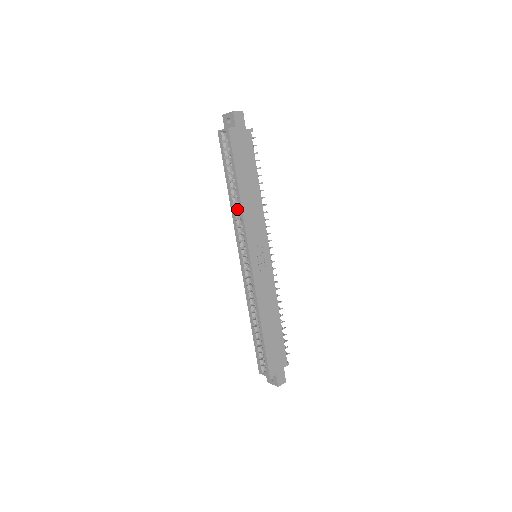
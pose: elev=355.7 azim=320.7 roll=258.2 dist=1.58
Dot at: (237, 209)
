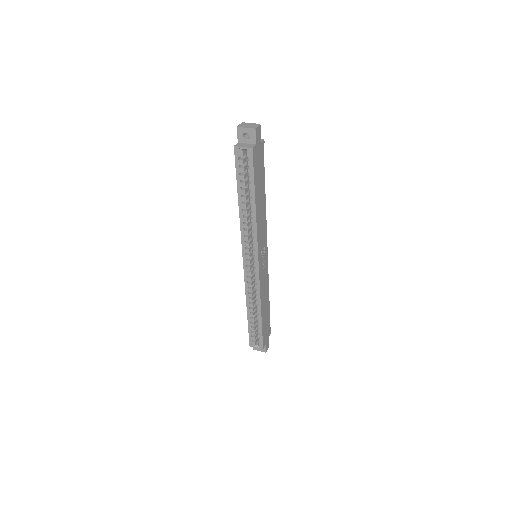
Dot at: (247, 220)
